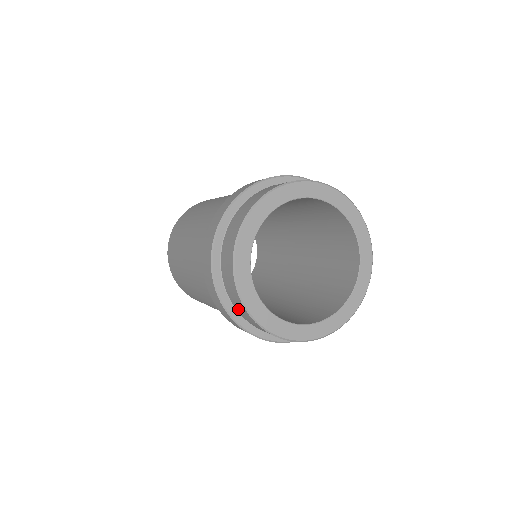
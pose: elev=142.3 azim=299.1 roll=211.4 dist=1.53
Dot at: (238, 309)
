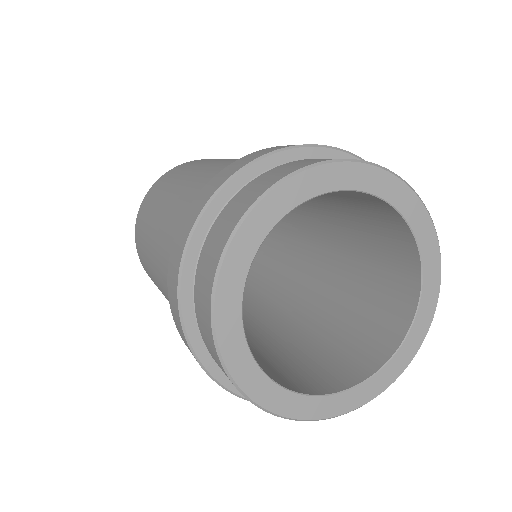
Dot at: (208, 346)
